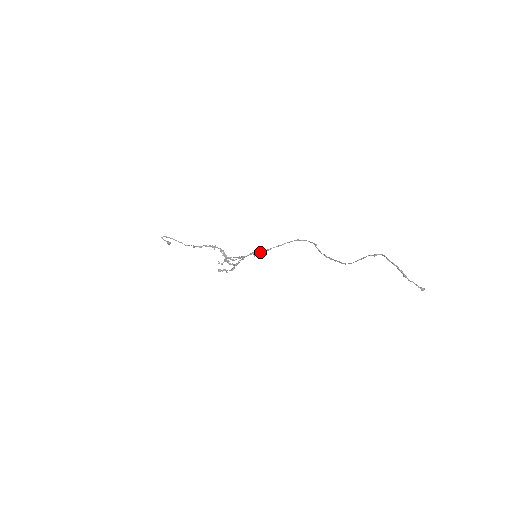
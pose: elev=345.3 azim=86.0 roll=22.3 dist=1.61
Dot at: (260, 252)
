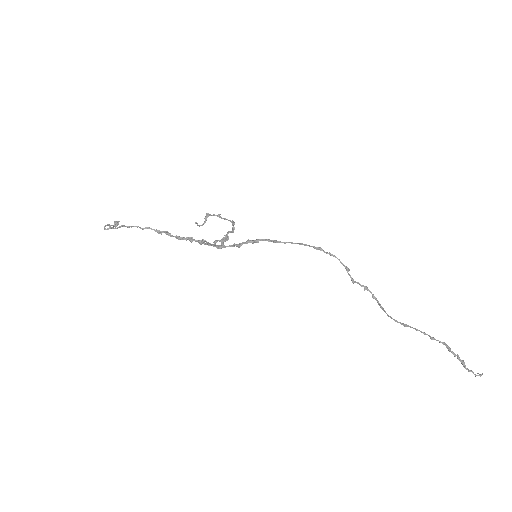
Dot at: occluded
